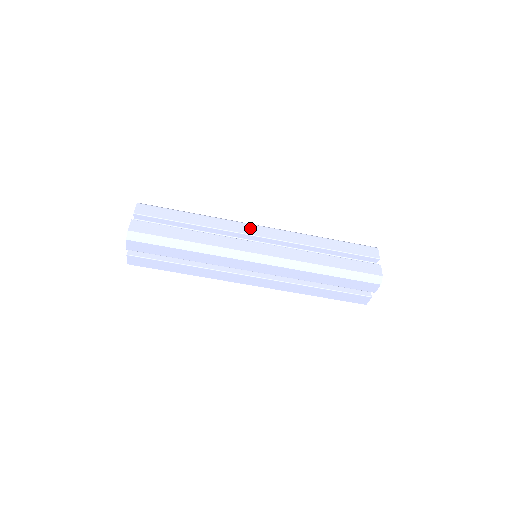
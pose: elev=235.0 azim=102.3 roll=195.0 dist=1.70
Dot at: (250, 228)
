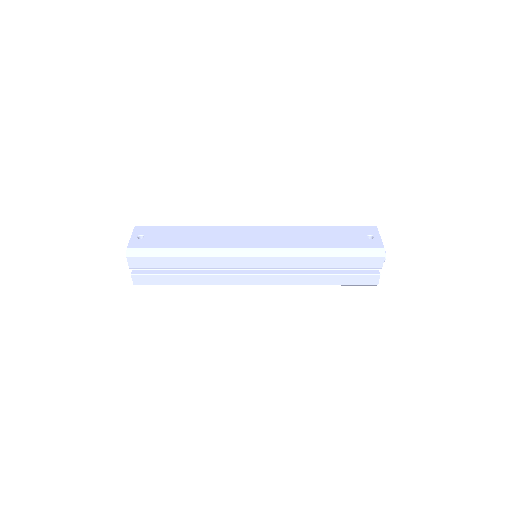
Dot at: (243, 262)
